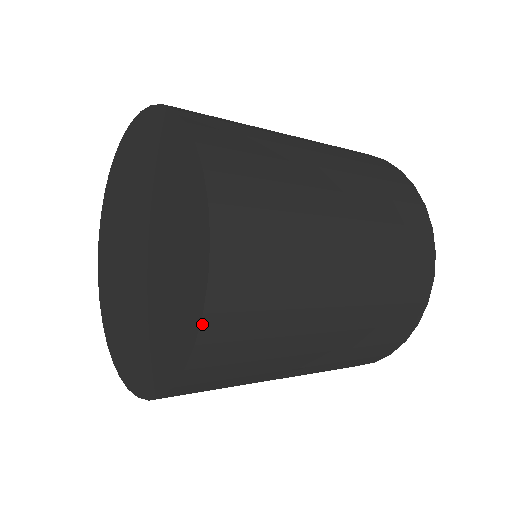
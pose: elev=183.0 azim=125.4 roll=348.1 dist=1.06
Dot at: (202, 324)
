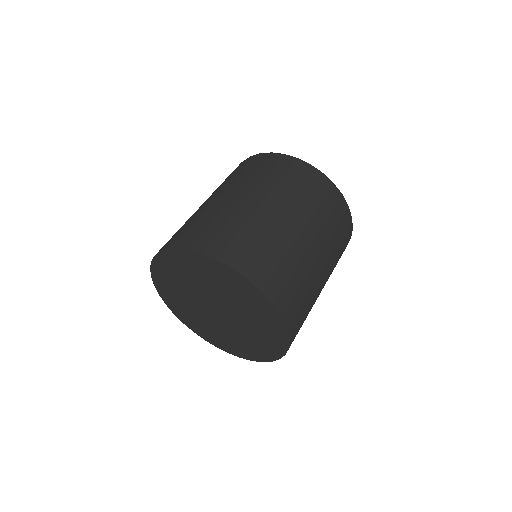
Dot at: (259, 361)
